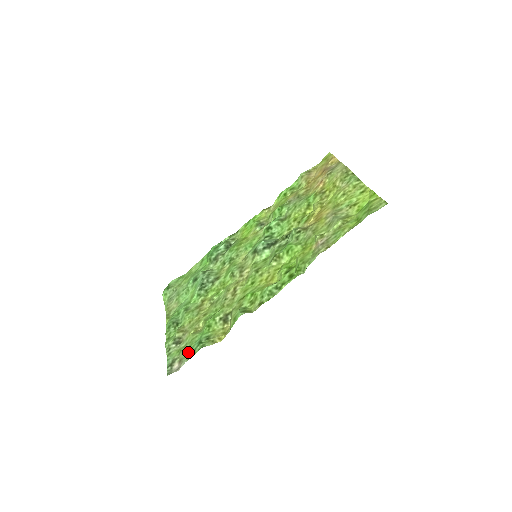
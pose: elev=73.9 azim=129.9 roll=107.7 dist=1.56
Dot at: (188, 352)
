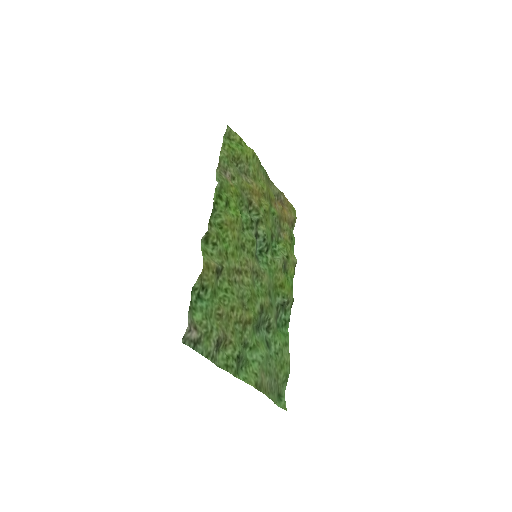
Dot at: (196, 314)
